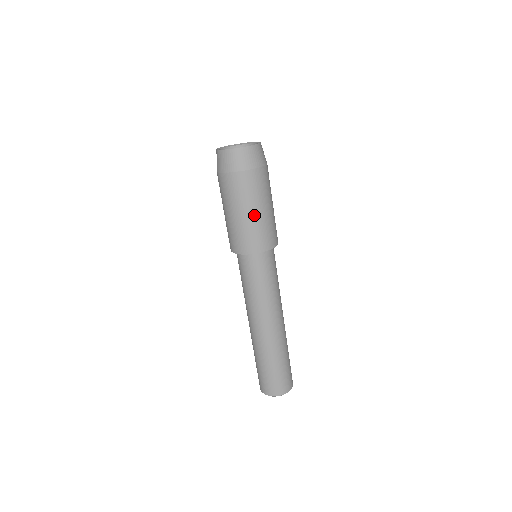
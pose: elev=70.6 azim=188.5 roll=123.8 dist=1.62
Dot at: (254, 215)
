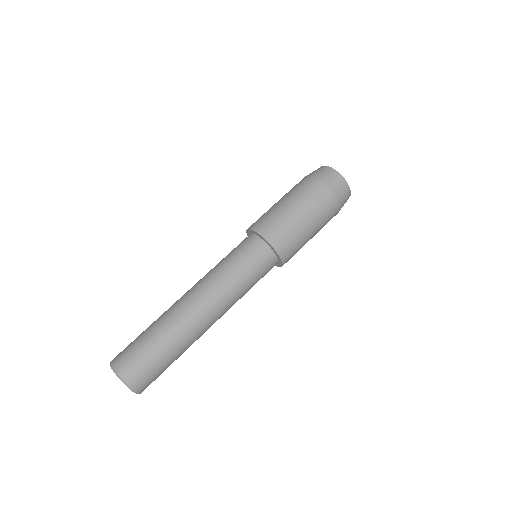
Dot at: (299, 218)
